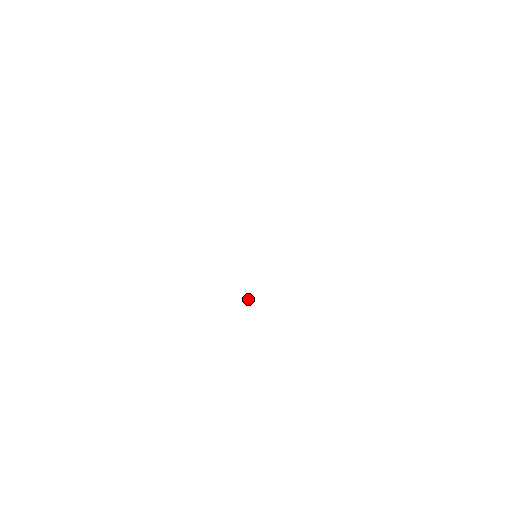
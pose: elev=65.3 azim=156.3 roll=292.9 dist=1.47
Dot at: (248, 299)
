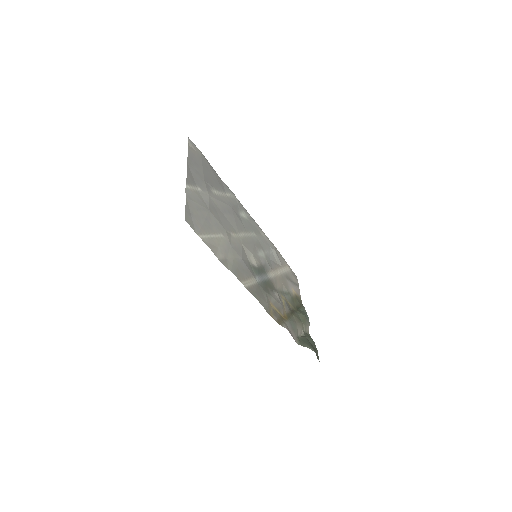
Dot at: (272, 290)
